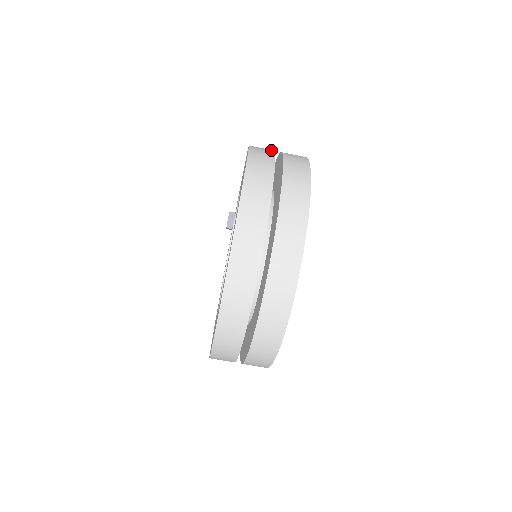
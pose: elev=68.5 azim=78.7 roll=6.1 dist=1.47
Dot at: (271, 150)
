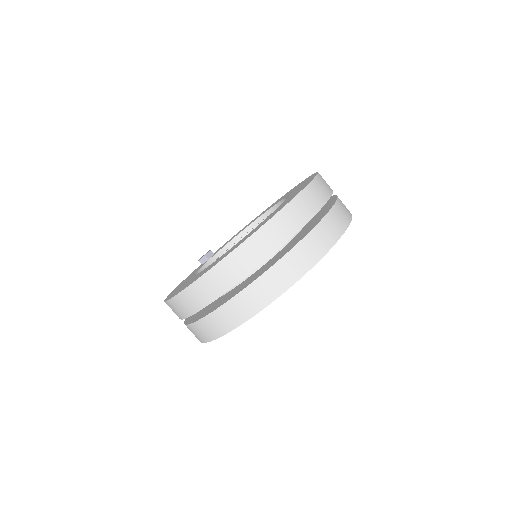
Dot at: occluded
